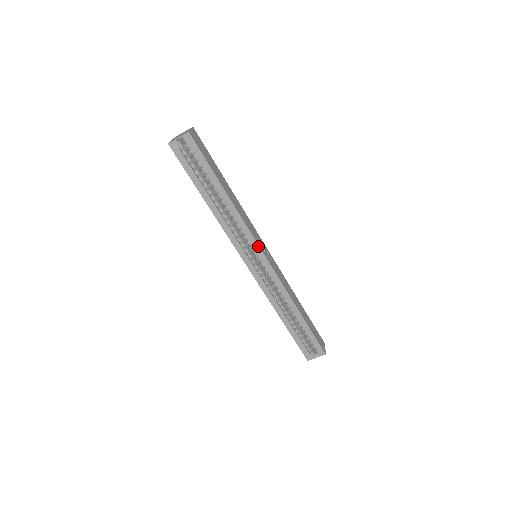
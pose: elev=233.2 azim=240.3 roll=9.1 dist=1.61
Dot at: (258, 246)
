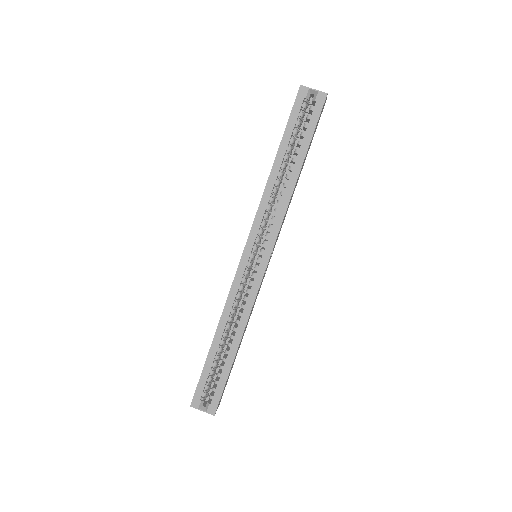
Dot at: (273, 246)
